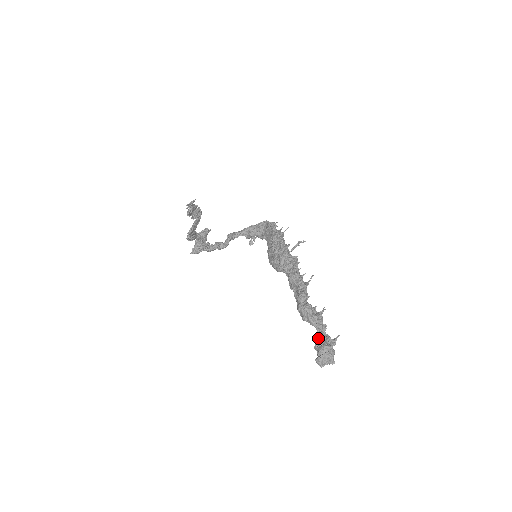
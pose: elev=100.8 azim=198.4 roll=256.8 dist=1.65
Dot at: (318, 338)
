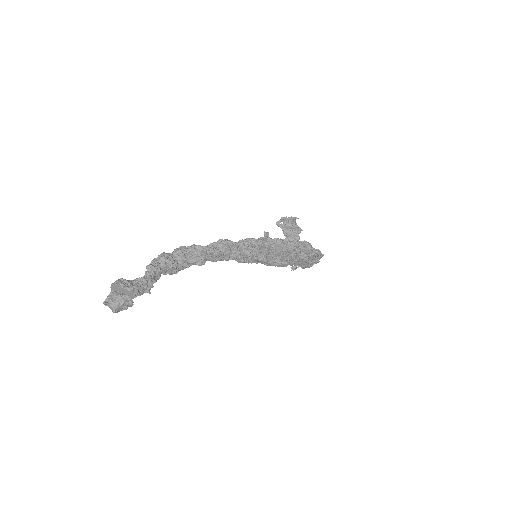
Dot at: (133, 280)
